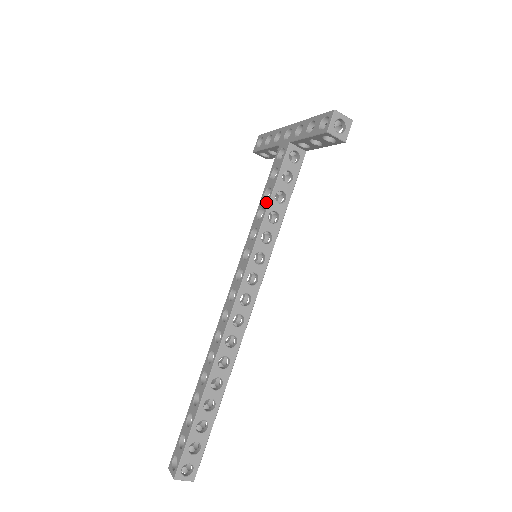
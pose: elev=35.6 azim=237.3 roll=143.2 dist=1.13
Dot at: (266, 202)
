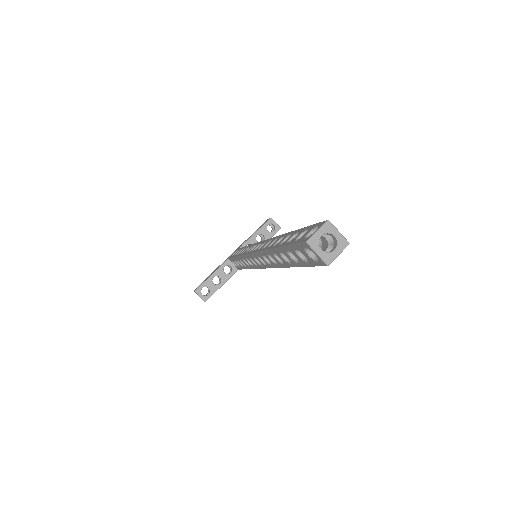
Dot at: (244, 248)
